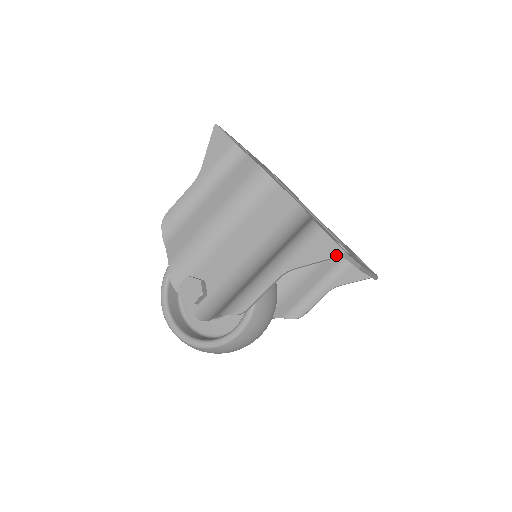
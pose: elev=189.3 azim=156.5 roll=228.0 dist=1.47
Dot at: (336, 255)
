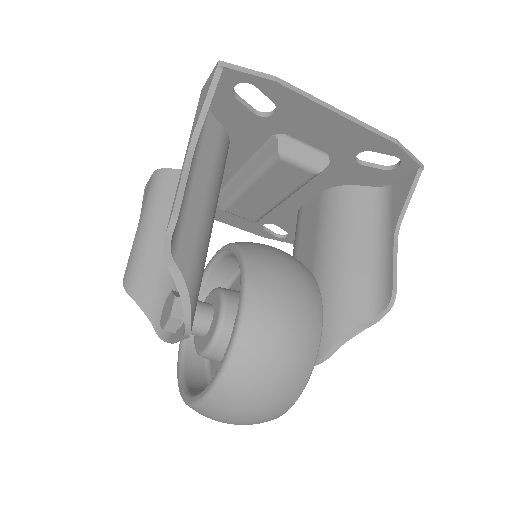
Dot at: (214, 73)
